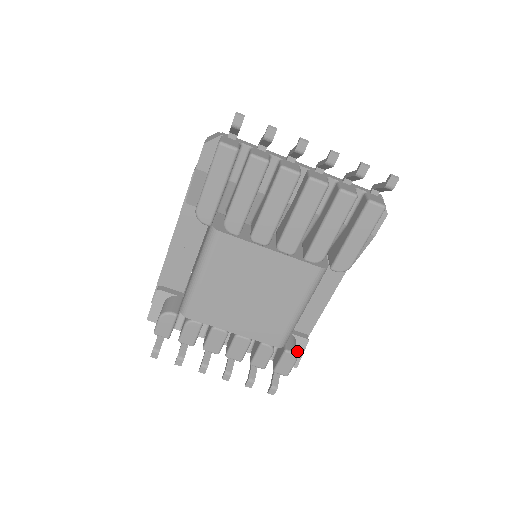
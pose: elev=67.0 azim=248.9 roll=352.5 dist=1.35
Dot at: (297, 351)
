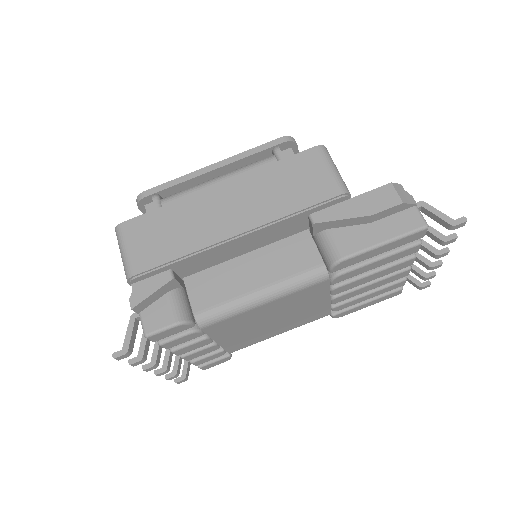
Dot at: occluded
